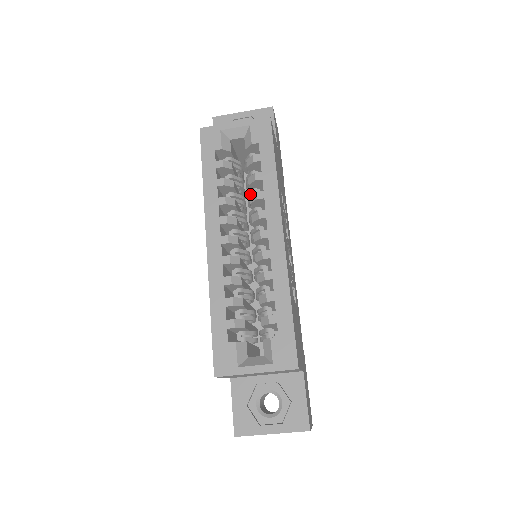
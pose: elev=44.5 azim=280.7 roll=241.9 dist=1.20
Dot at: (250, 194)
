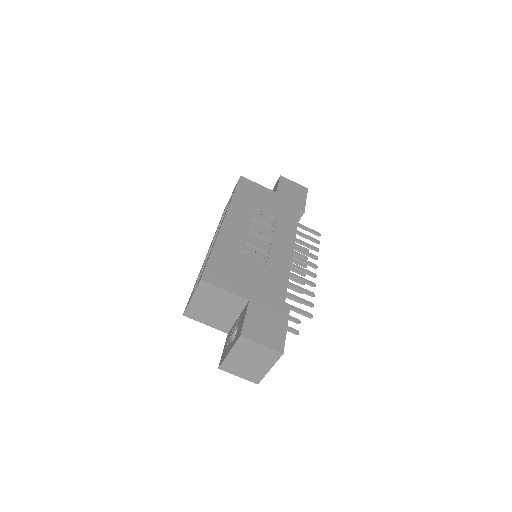
Dot at: occluded
